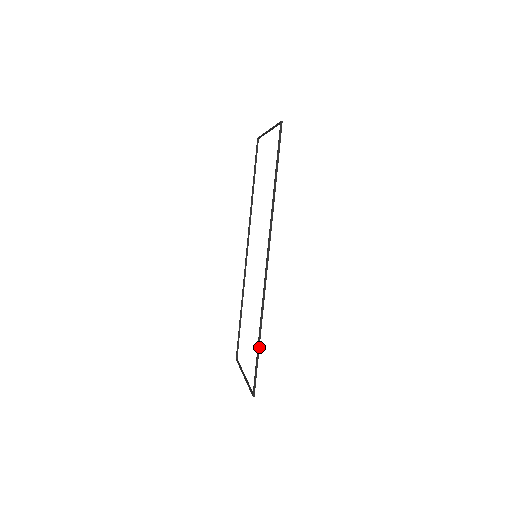
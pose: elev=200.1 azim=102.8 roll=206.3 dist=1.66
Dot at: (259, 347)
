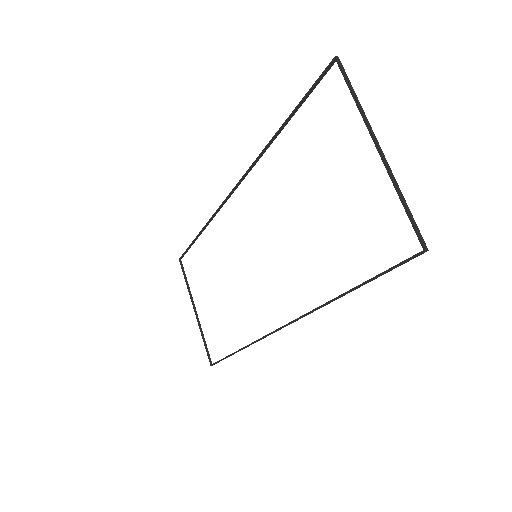
Dot at: (233, 354)
